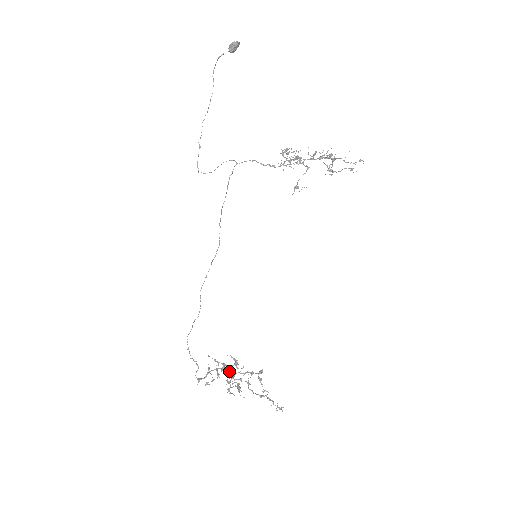
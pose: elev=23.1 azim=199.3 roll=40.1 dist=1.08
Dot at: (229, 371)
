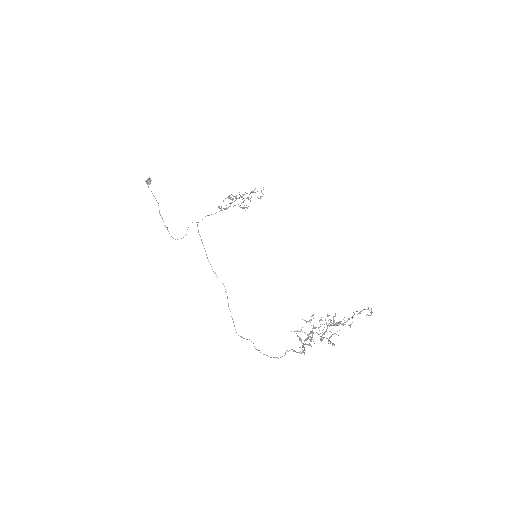
Dot at: occluded
